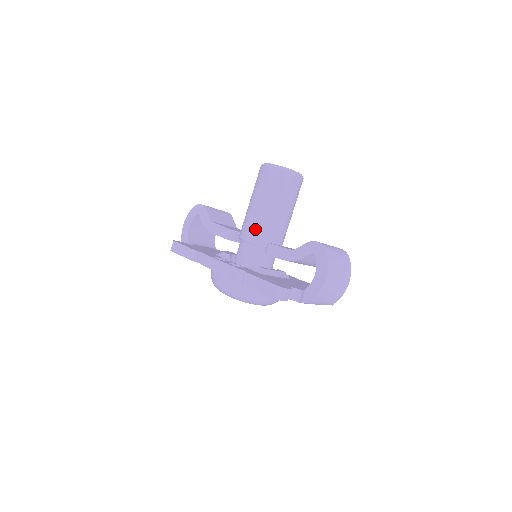
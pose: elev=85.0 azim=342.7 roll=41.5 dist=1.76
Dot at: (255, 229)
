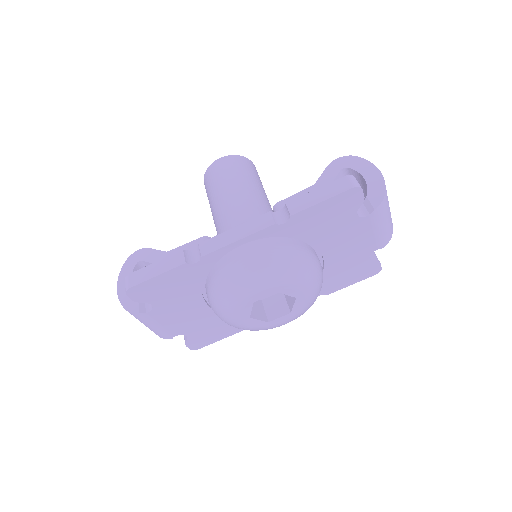
Dot at: (245, 208)
